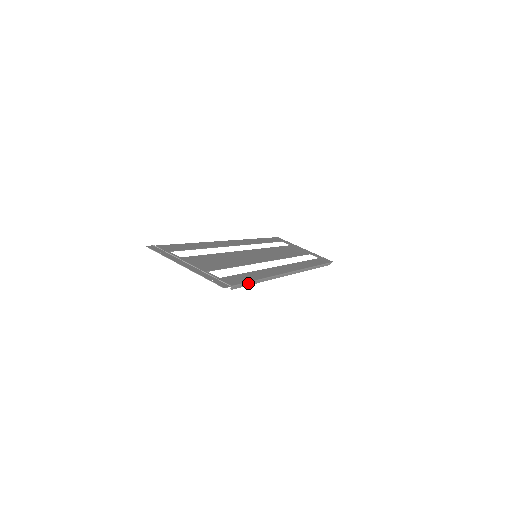
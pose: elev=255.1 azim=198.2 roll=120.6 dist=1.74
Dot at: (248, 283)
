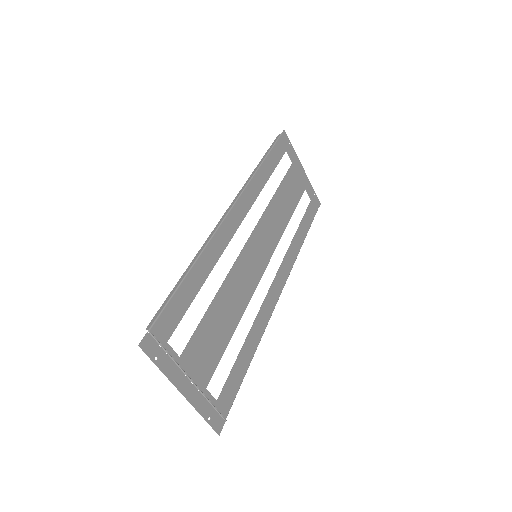
Dot at: (241, 383)
